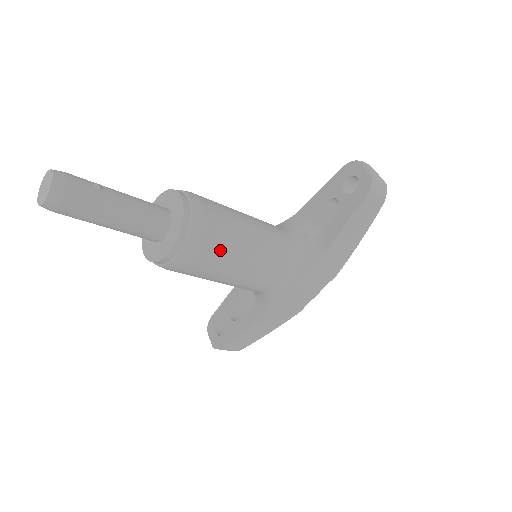
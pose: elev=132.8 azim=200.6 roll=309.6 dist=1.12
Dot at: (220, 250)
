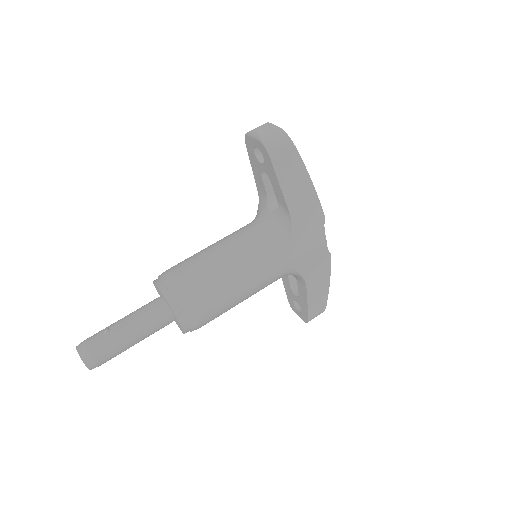
Dot at: (211, 293)
